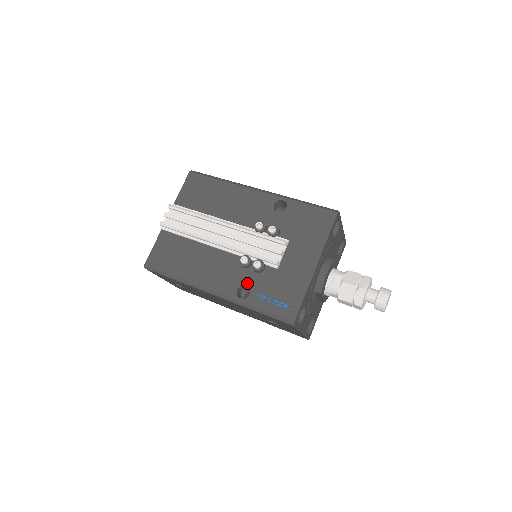
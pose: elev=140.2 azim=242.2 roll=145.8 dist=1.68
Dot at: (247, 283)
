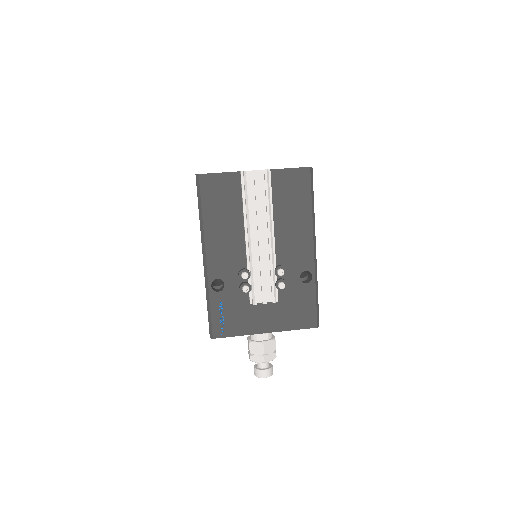
Dot at: (227, 284)
